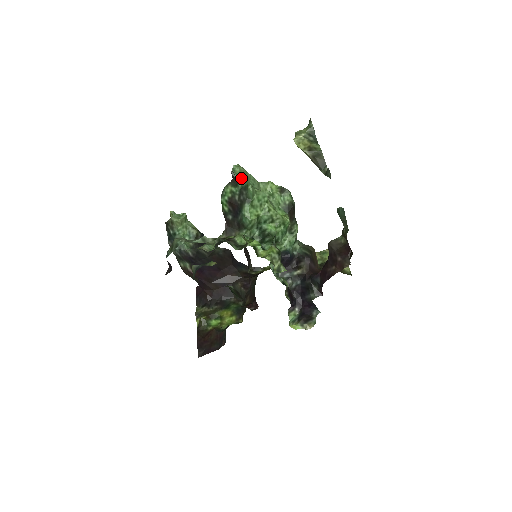
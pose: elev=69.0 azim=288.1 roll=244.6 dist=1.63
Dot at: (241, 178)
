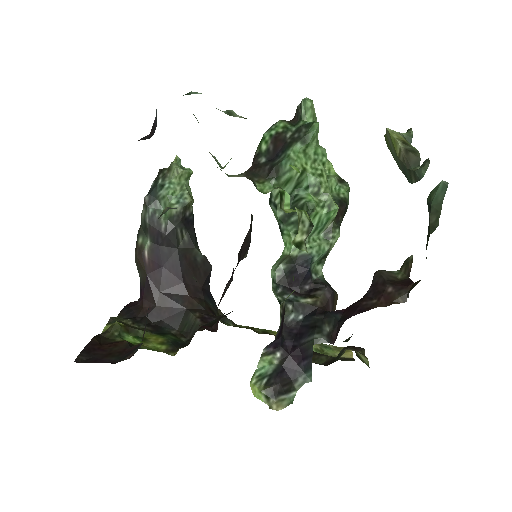
Dot at: (307, 116)
